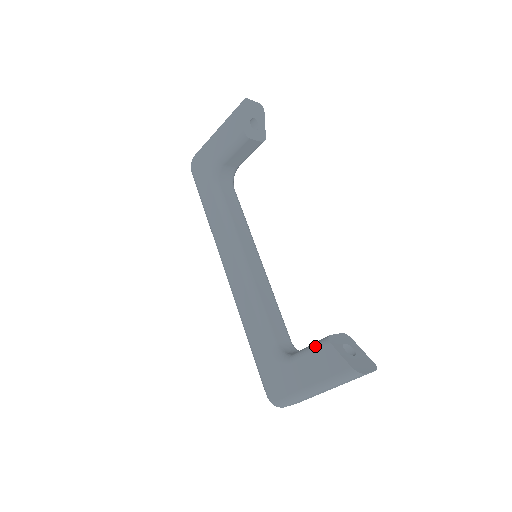
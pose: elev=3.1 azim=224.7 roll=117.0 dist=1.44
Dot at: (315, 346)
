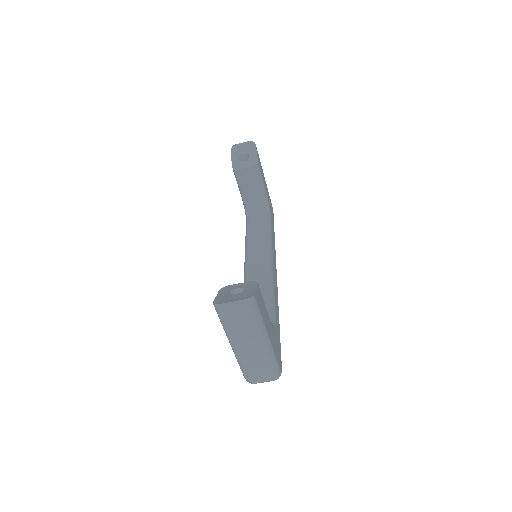
Dot at: occluded
